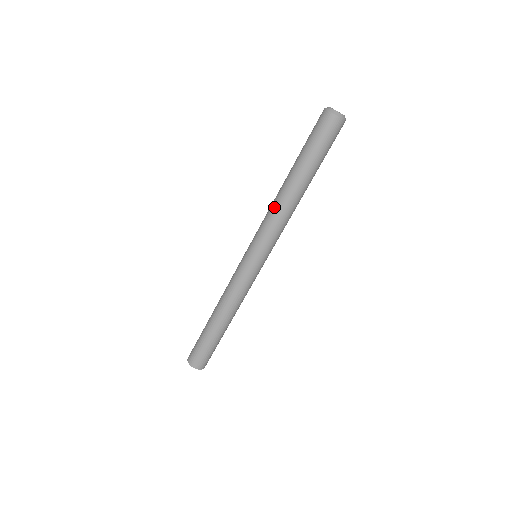
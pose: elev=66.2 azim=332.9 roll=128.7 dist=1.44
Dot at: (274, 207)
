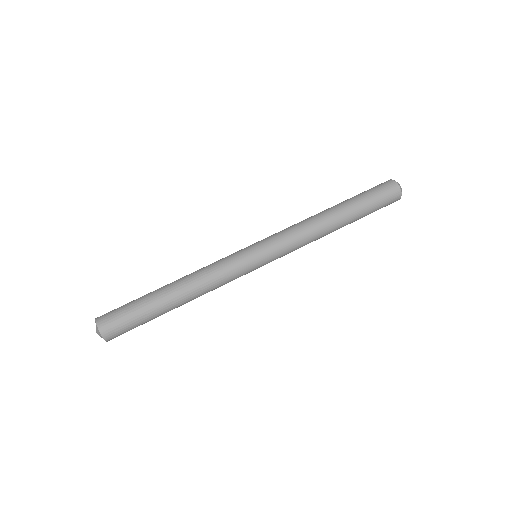
Dot at: (310, 226)
